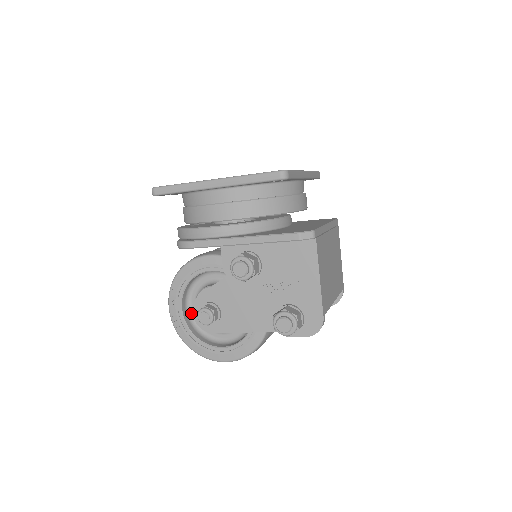
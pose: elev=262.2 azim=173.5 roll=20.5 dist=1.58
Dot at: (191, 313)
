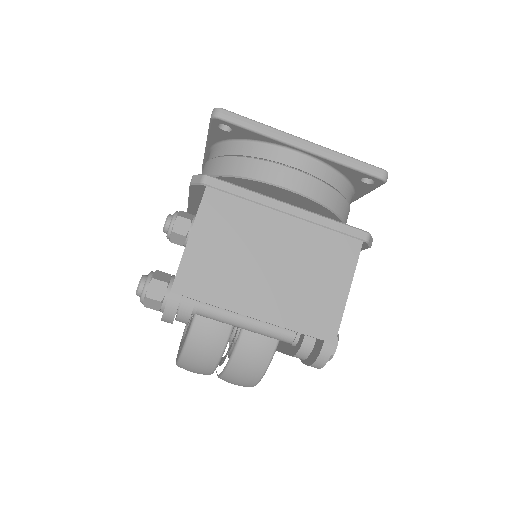
Dot at: occluded
